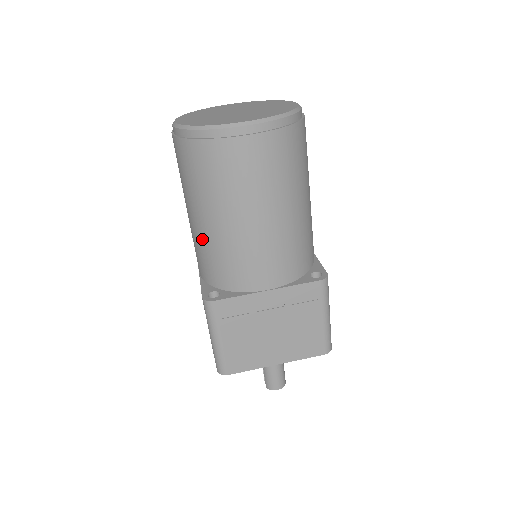
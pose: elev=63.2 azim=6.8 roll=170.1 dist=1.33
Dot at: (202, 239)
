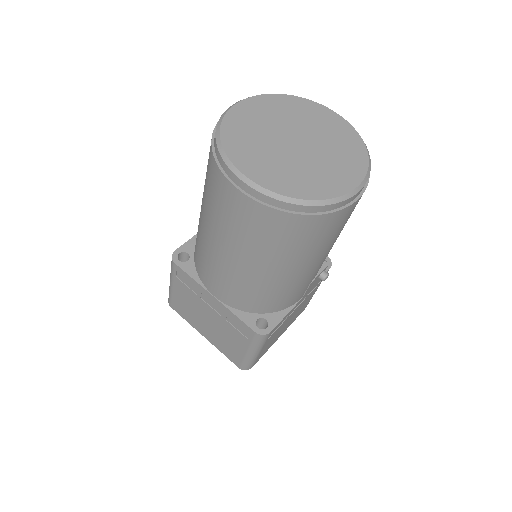
Dot at: occluded
